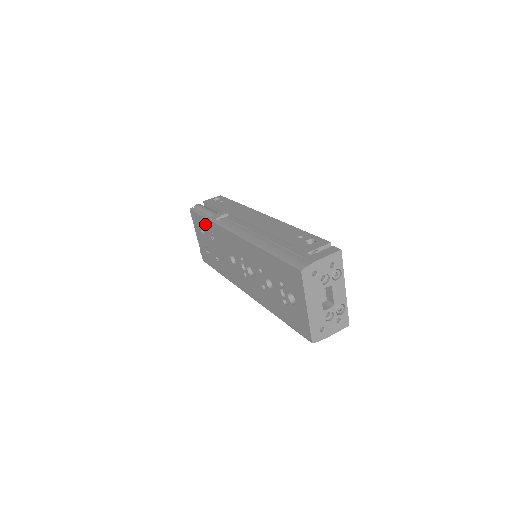
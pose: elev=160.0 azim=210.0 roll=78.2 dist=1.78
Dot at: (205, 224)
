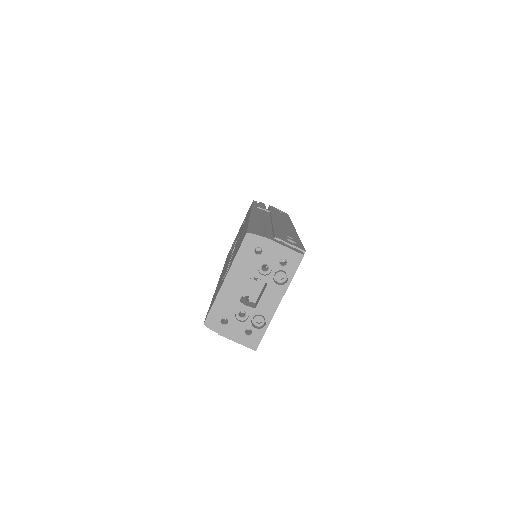
Dot at: occluded
